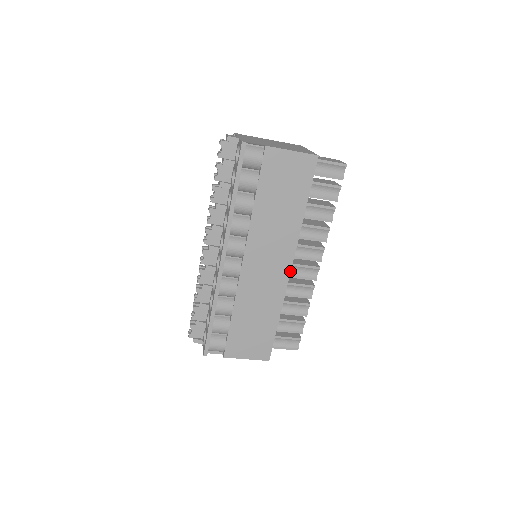
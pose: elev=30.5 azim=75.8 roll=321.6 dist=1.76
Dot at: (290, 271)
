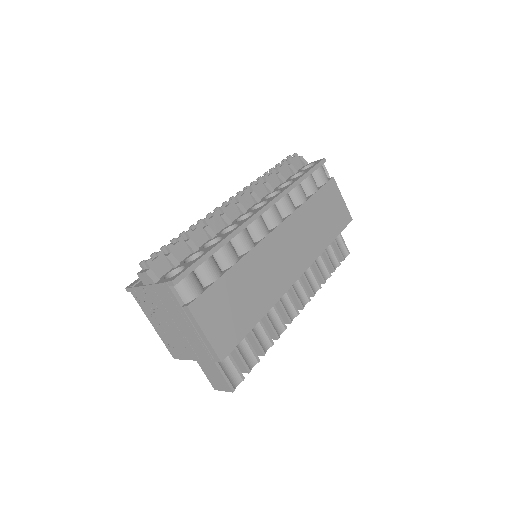
Dot at: (296, 280)
